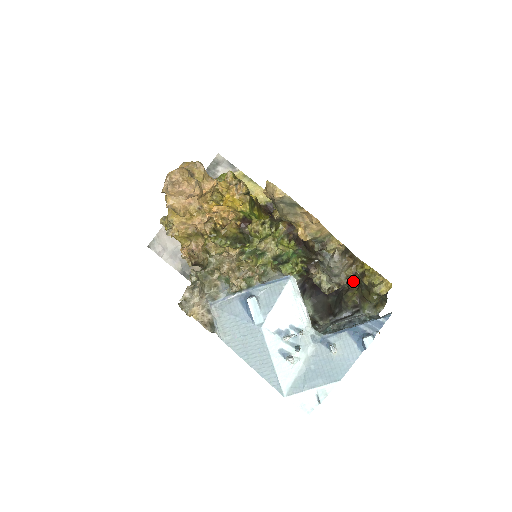
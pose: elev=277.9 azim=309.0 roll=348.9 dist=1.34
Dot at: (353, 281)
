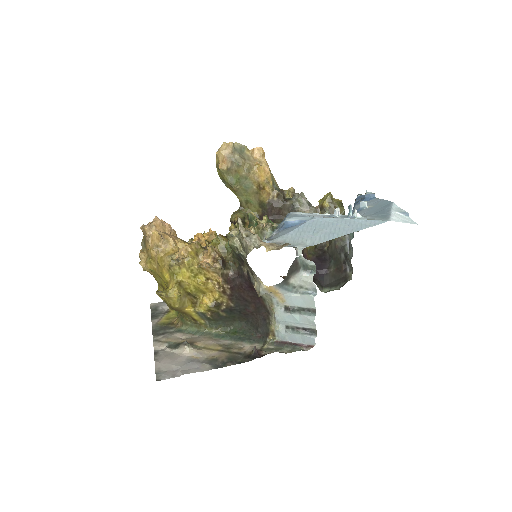
Dot at: occluded
